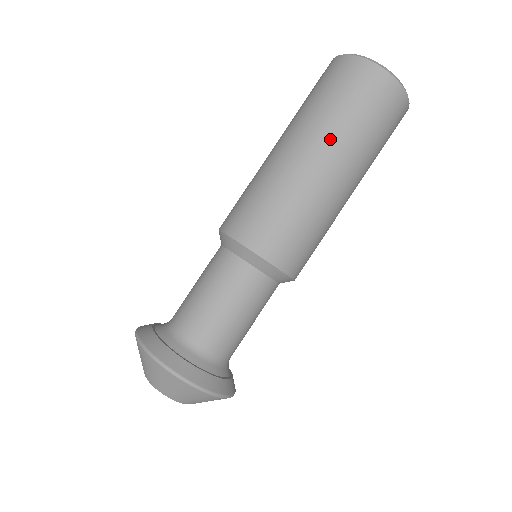
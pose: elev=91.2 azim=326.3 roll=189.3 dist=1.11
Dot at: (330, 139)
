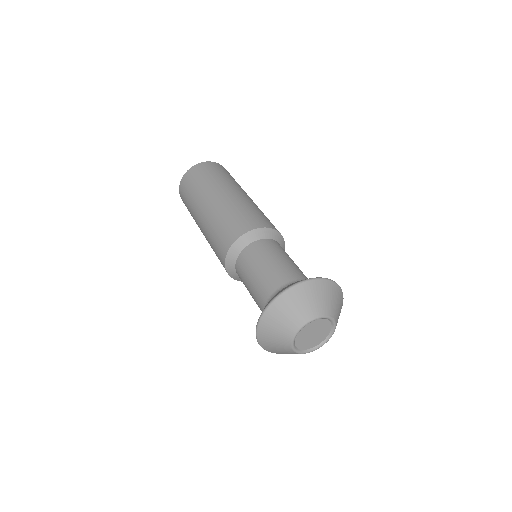
Dot at: (212, 189)
